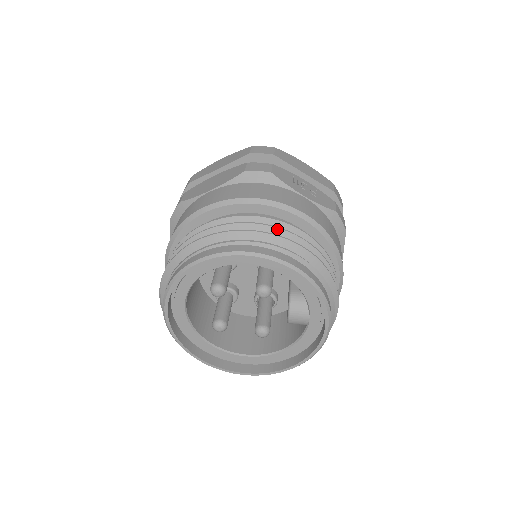
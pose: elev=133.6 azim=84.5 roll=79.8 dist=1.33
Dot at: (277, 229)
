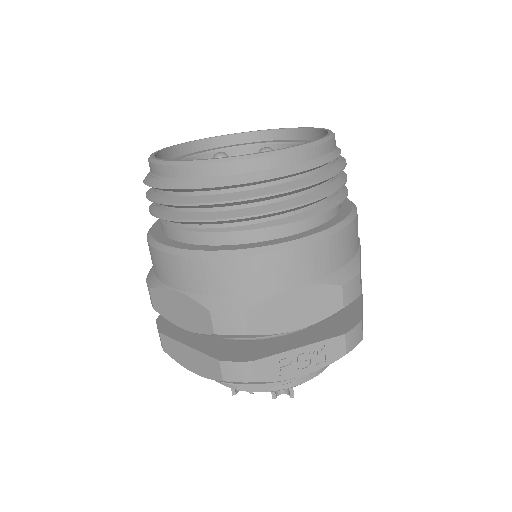
Dot at: occluded
